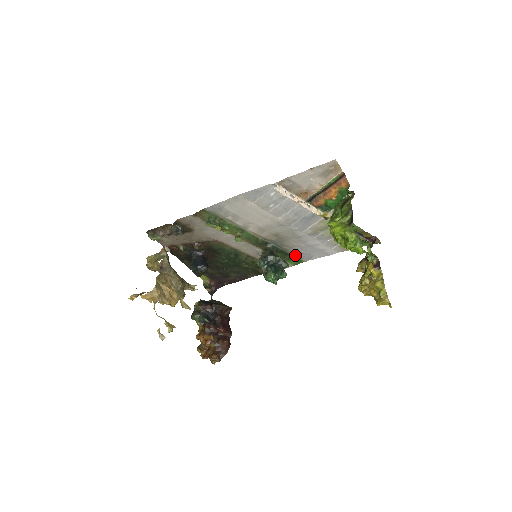
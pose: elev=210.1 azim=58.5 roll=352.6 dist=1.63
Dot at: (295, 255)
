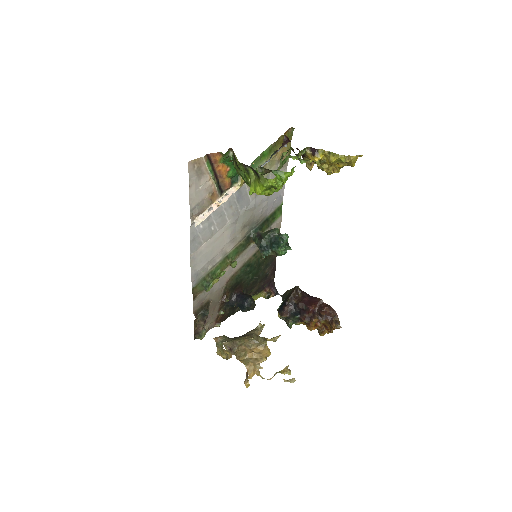
Dot at: (272, 212)
